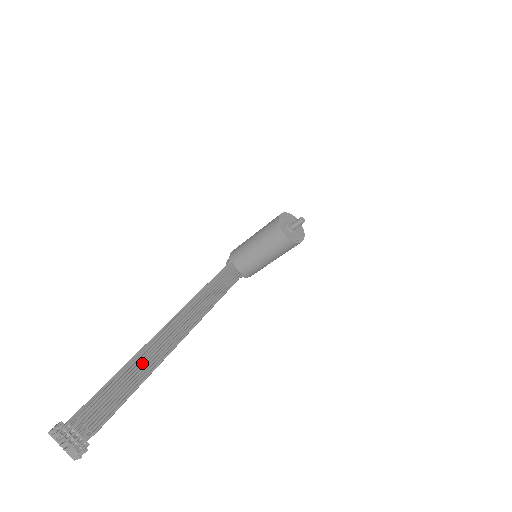
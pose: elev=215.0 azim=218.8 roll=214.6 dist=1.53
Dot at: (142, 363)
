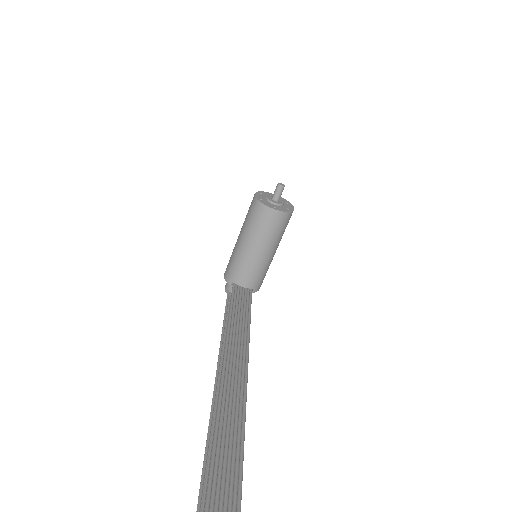
Dot at: (225, 437)
